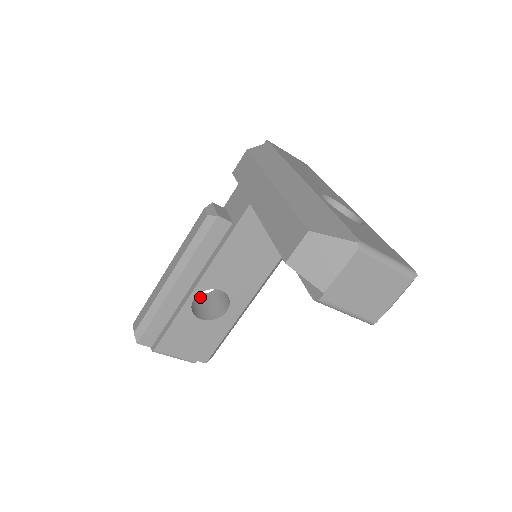
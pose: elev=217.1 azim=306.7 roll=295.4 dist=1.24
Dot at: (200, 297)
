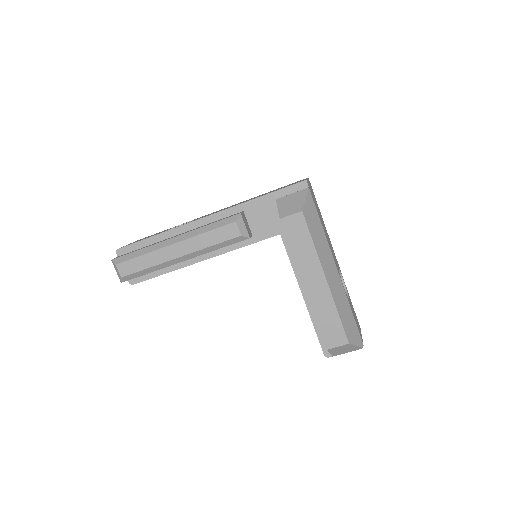
Dot at: occluded
